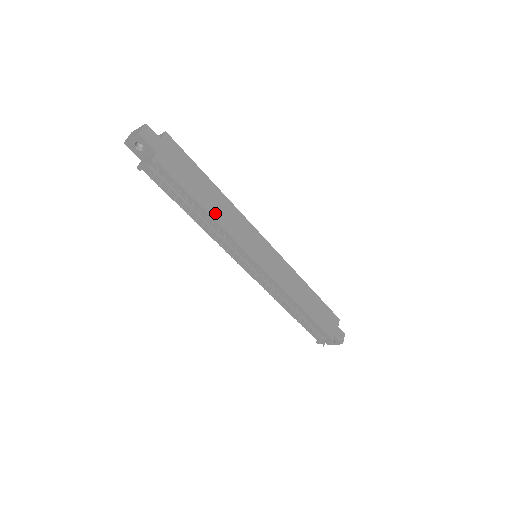
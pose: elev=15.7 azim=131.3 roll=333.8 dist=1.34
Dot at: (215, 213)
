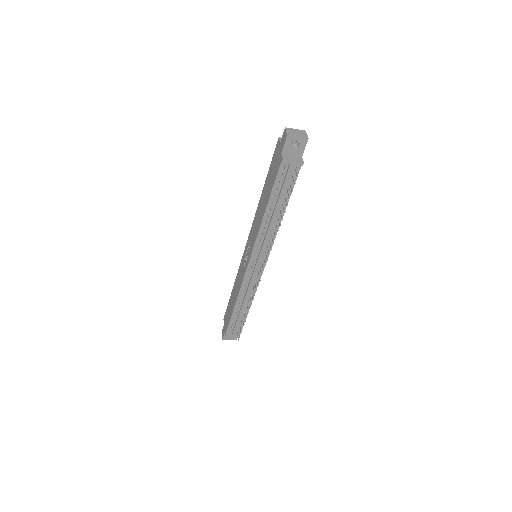
Dot at: occluded
